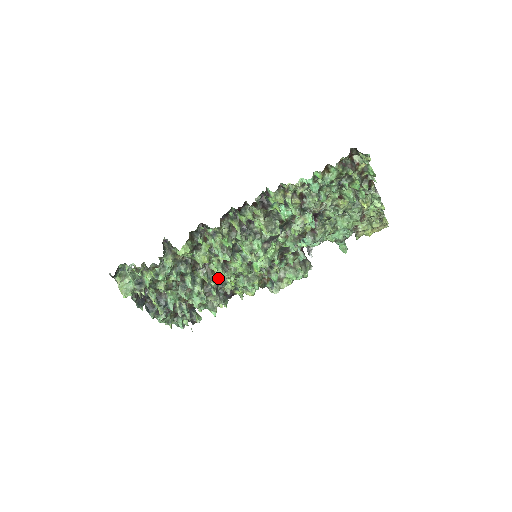
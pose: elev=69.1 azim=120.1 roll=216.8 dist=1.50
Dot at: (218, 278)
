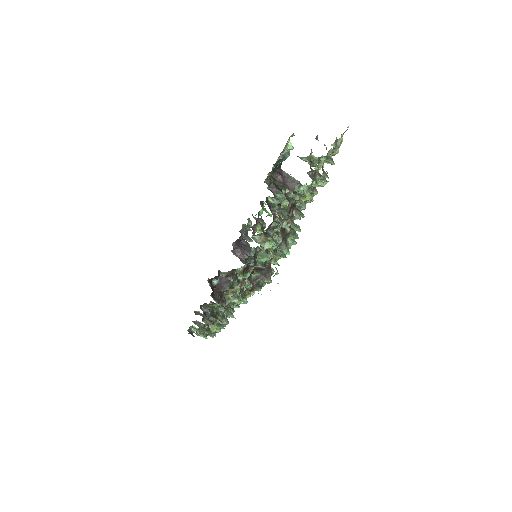
Dot at: occluded
